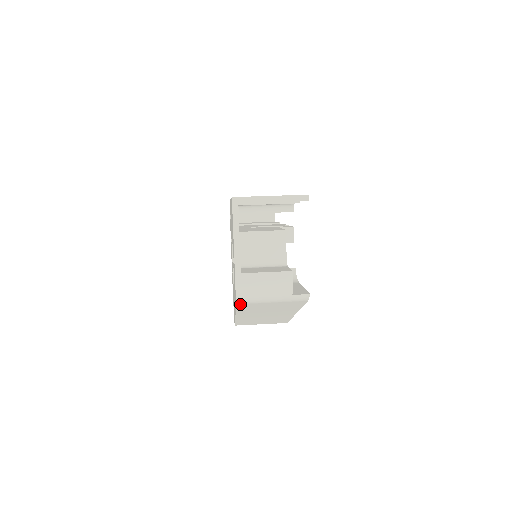
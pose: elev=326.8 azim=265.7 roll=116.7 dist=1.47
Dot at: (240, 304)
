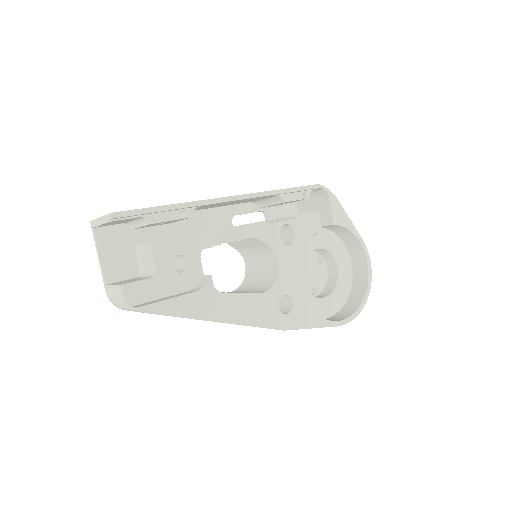
Dot at: occluded
